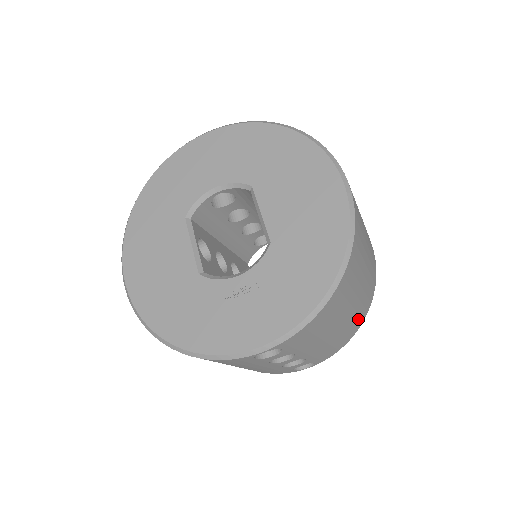
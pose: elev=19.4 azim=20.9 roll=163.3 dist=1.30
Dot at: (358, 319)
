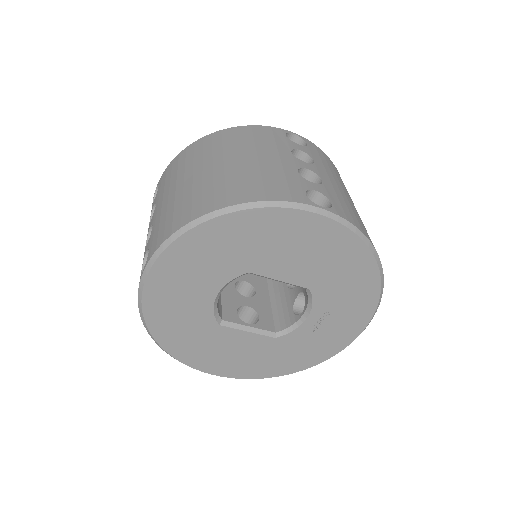
Dot at: occluded
